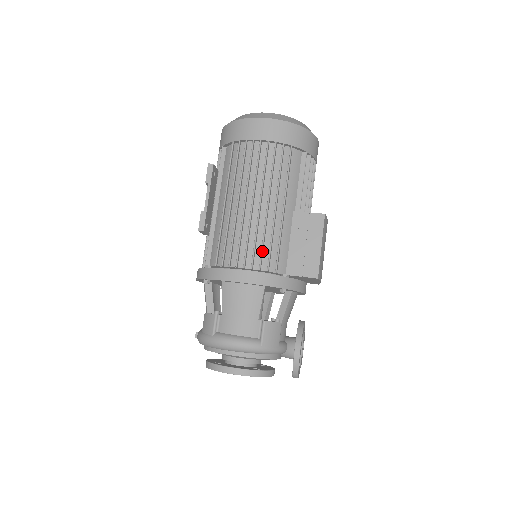
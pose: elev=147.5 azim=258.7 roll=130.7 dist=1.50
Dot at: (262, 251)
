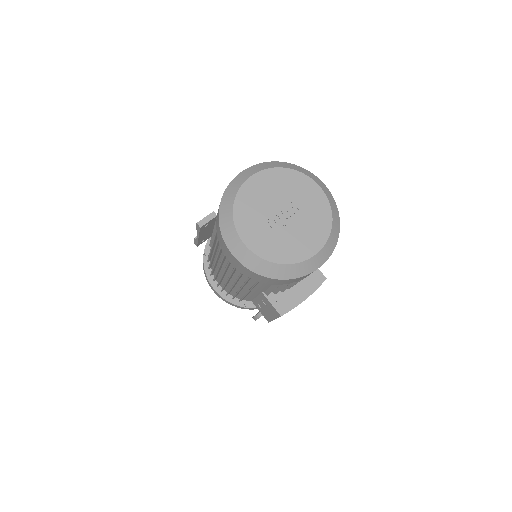
Dot at: (228, 293)
